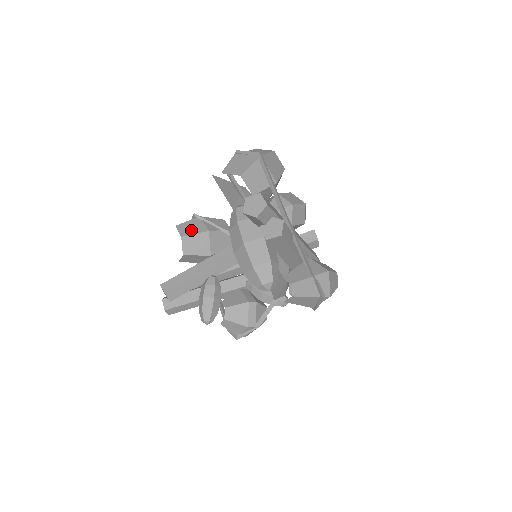
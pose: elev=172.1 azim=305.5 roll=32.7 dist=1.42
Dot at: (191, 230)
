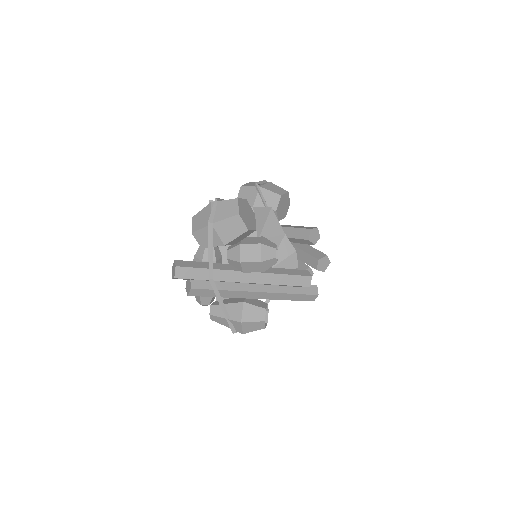
Dot at: (245, 198)
